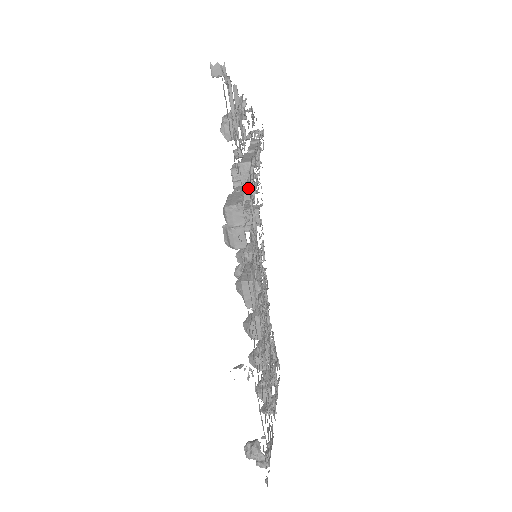
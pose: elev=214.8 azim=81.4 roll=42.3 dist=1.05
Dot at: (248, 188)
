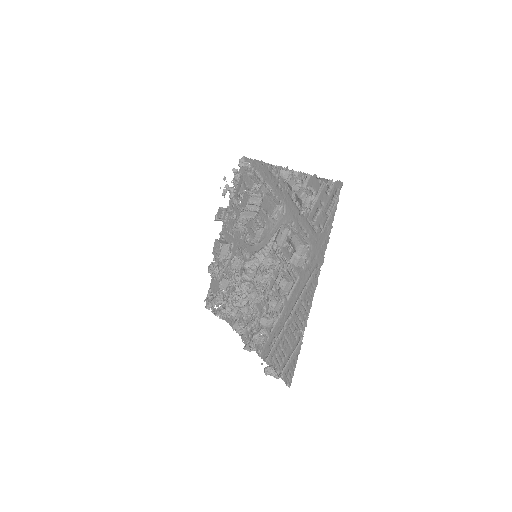
Dot at: (295, 229)
